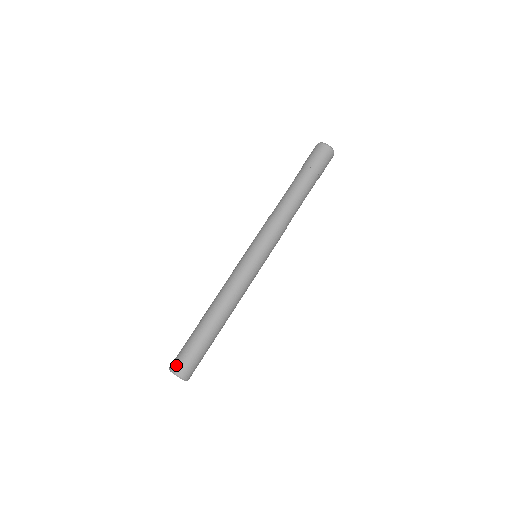
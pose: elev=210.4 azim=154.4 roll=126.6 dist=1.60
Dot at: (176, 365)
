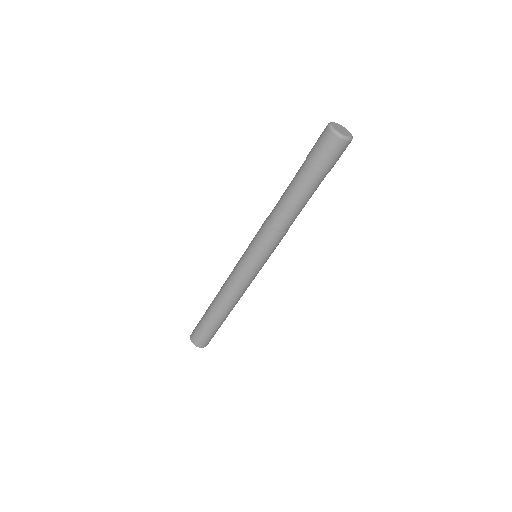
Dot at: (196, 342)
